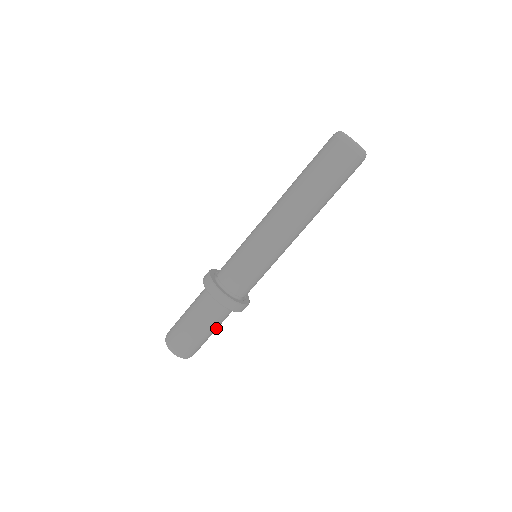
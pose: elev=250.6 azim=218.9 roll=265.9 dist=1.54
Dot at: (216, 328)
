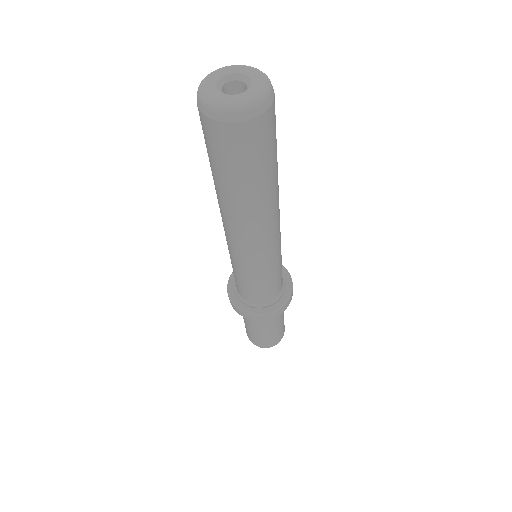
Dot at: (282, 316)
